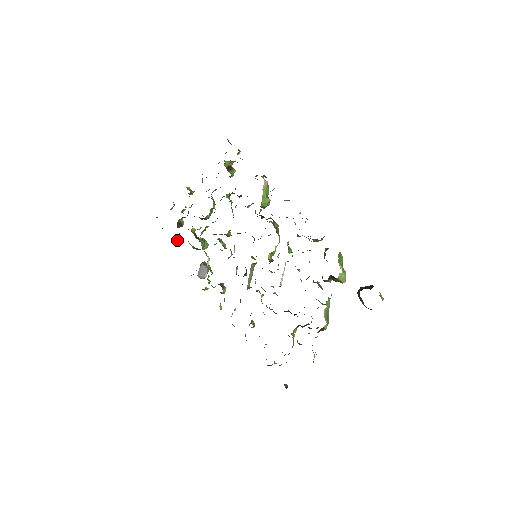
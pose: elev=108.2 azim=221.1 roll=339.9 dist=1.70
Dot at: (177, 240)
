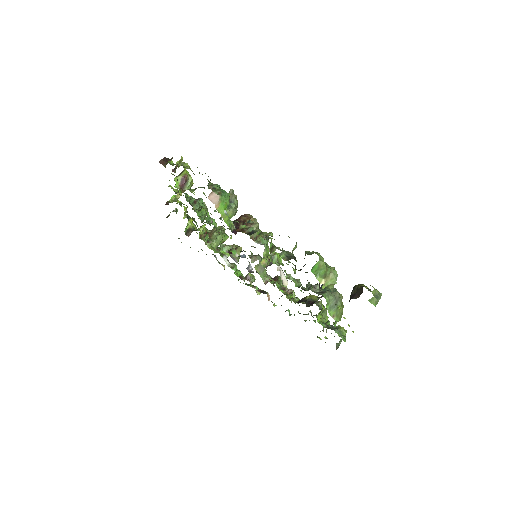
Dot at: occluded
